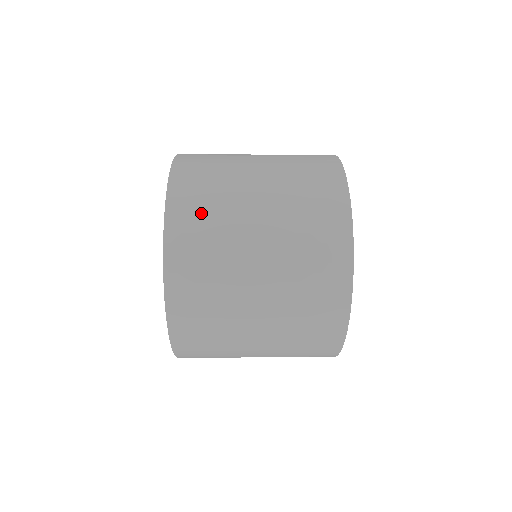
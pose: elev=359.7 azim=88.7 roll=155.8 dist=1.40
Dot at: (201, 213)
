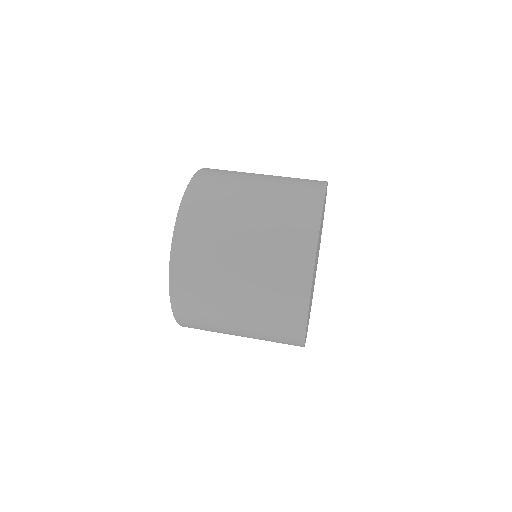
Dot at: (201, 229)
